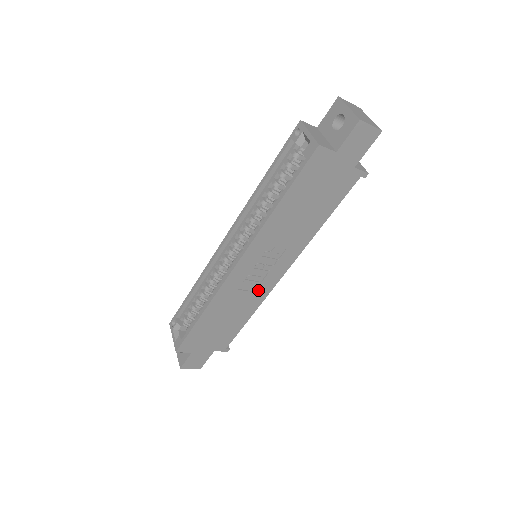
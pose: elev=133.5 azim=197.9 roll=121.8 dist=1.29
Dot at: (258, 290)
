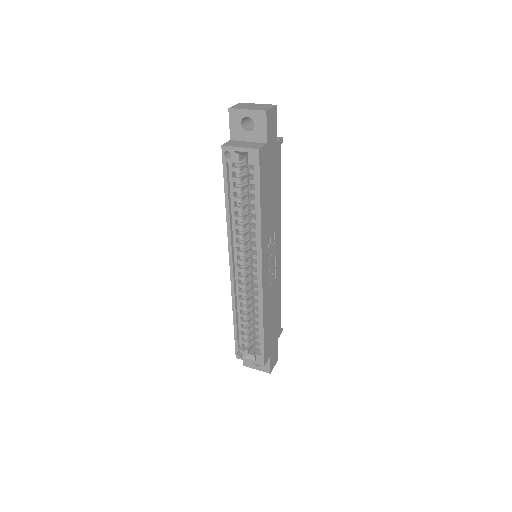
Dot at: (276, 274)
